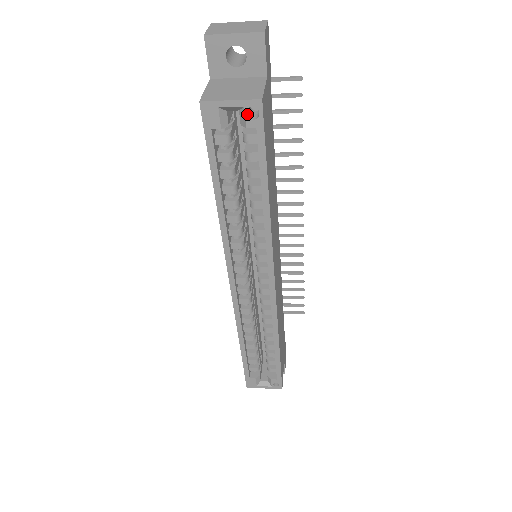
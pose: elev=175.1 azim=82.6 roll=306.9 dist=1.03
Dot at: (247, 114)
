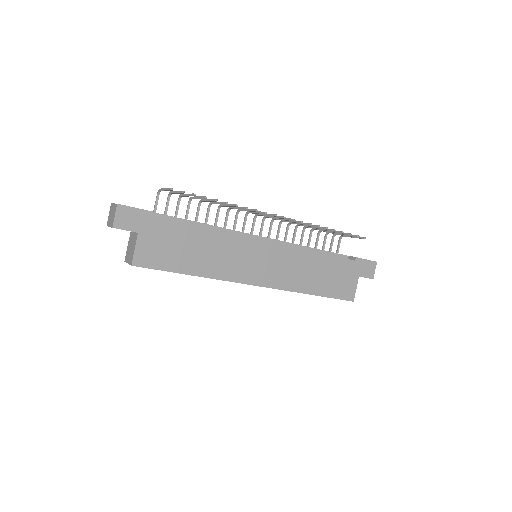
Dot at: occluded
